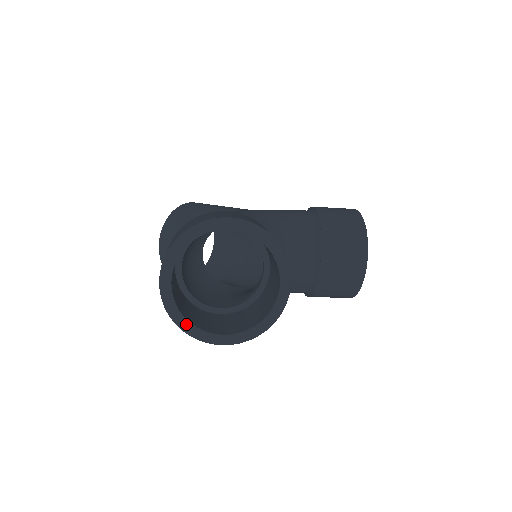
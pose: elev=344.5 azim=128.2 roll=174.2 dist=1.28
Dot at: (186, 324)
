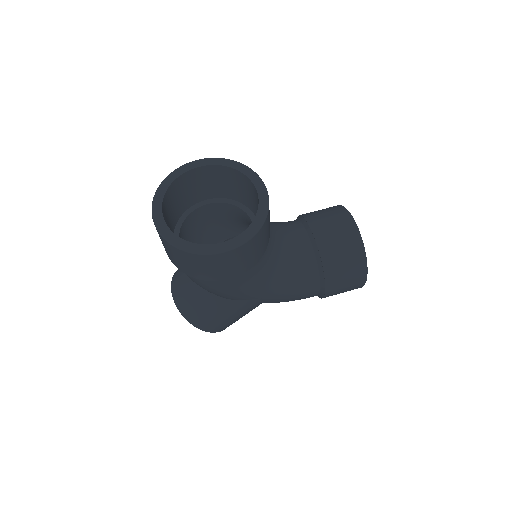
Dot at: (184, 243)
